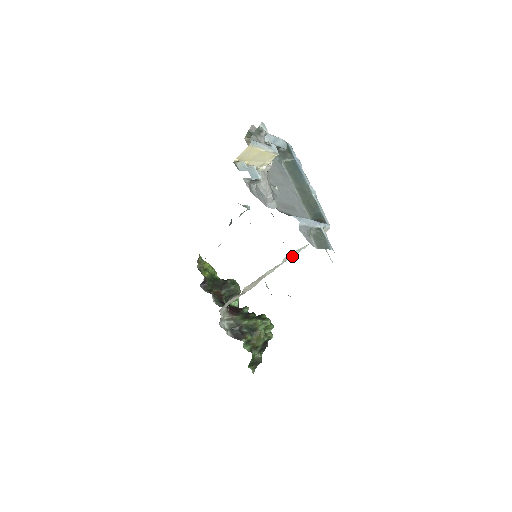
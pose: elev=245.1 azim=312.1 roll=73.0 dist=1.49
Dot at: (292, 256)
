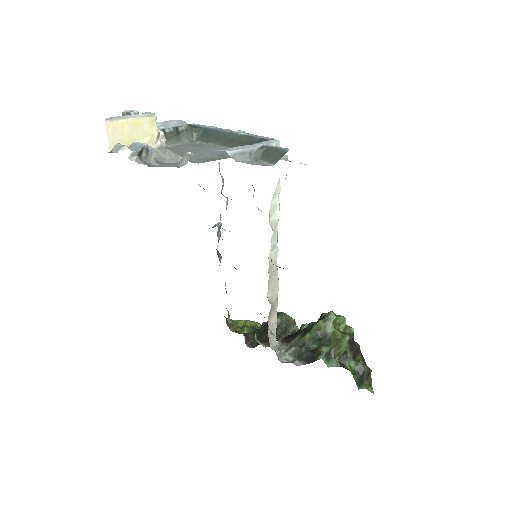
Dot at: (277, 212)
